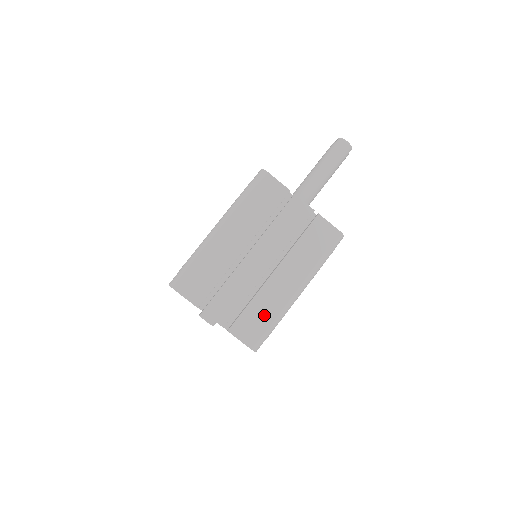
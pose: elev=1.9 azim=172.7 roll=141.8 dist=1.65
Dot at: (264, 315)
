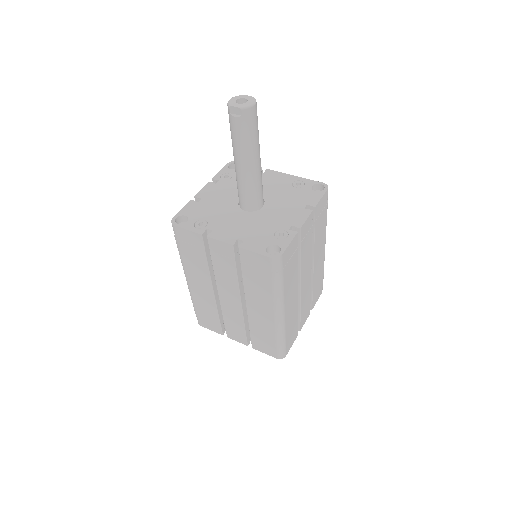
Dot at: (320, 279)
